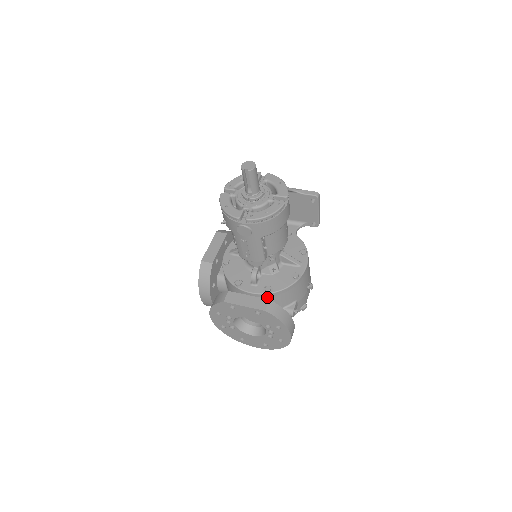
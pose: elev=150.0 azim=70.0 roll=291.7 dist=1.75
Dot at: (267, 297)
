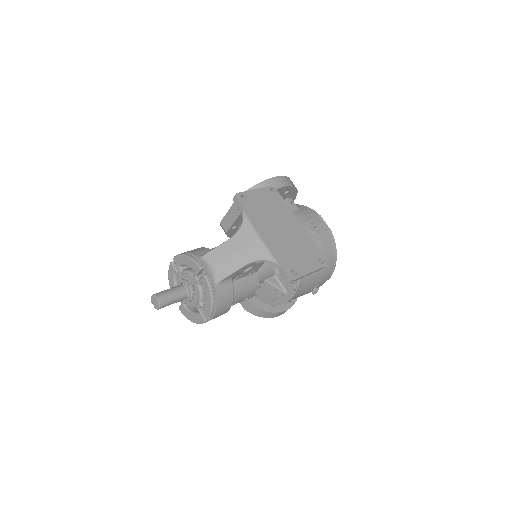
Dot at: occluded
